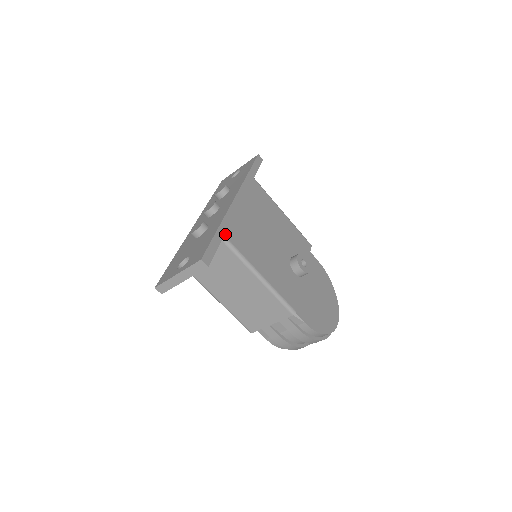
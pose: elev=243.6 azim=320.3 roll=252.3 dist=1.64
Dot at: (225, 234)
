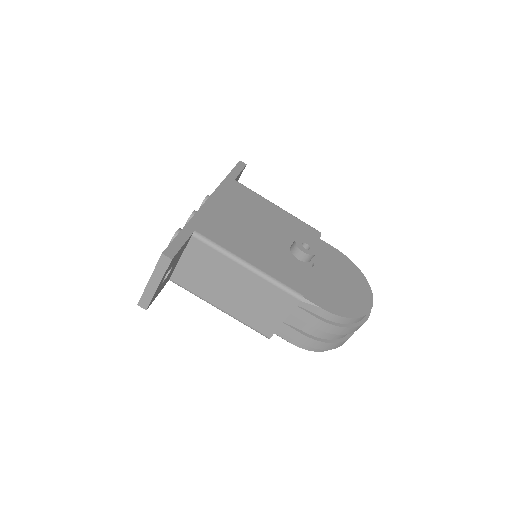
Dot at: (196, 229)
